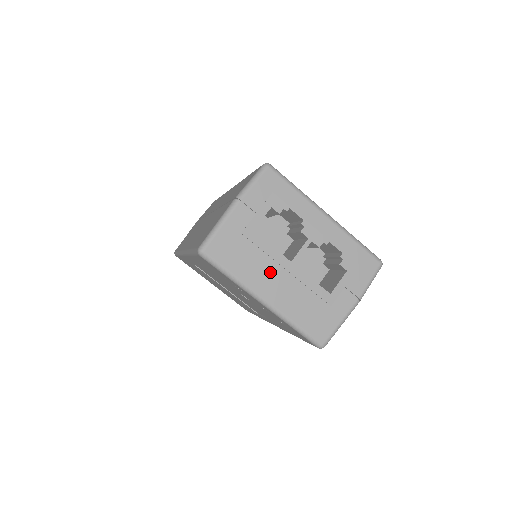
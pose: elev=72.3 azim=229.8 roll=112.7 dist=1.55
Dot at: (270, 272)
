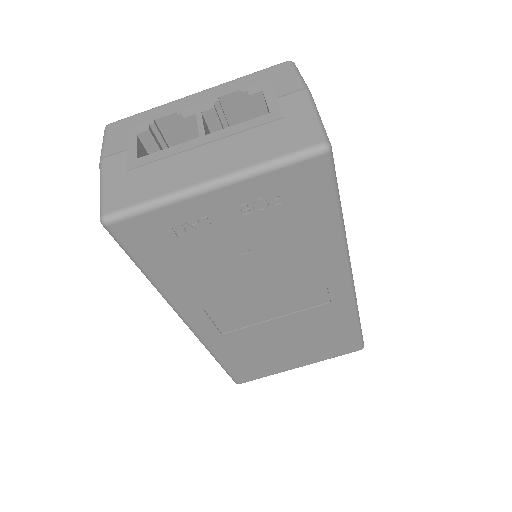
Dot at: (188, 162)
